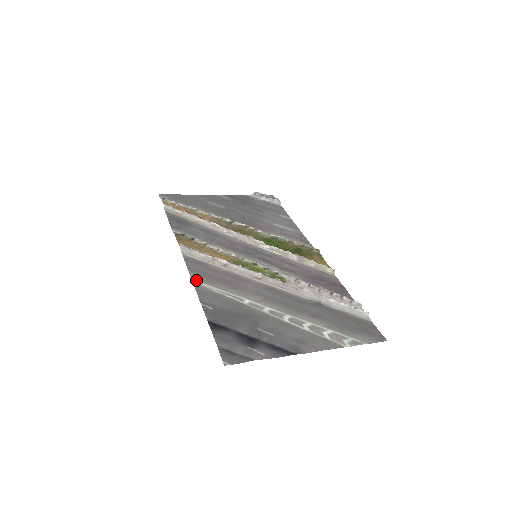
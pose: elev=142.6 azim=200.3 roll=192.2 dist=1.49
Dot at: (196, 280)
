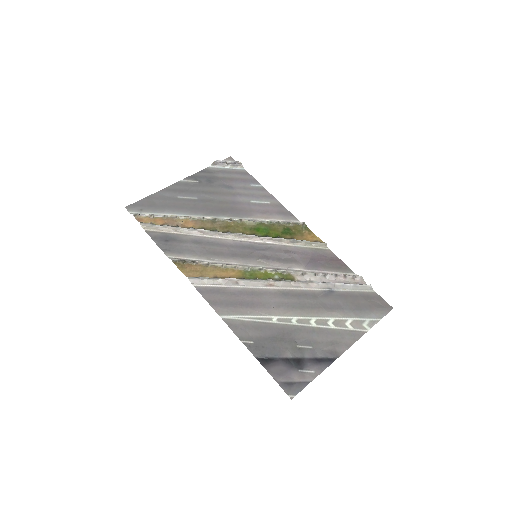
Dot at: (223, 314)
